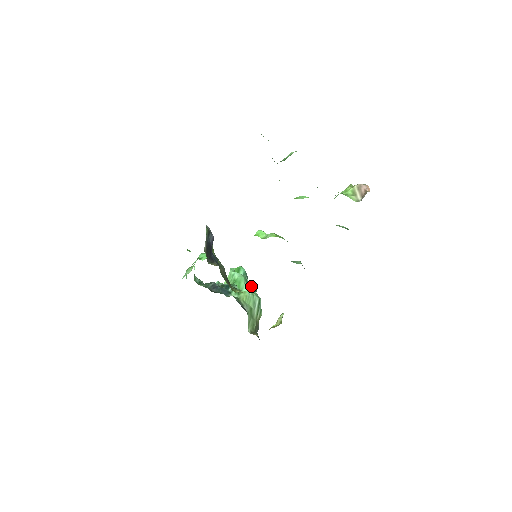
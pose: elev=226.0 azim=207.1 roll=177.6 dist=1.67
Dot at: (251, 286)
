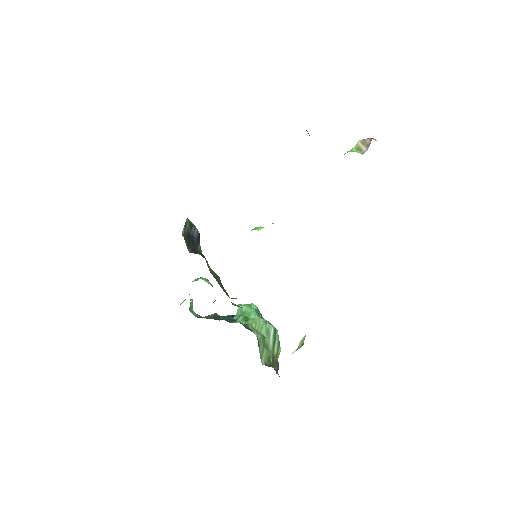
Dot at: occluded
